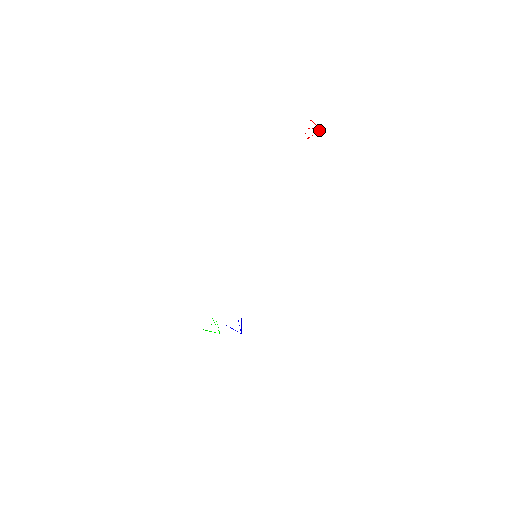
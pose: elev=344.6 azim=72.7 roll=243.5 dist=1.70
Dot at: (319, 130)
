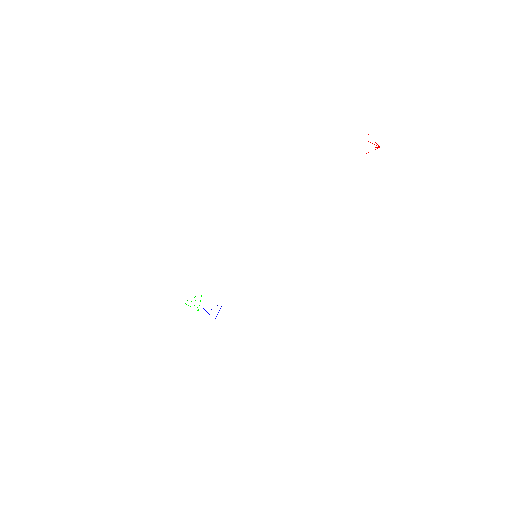
Dot at: (379, 147)
